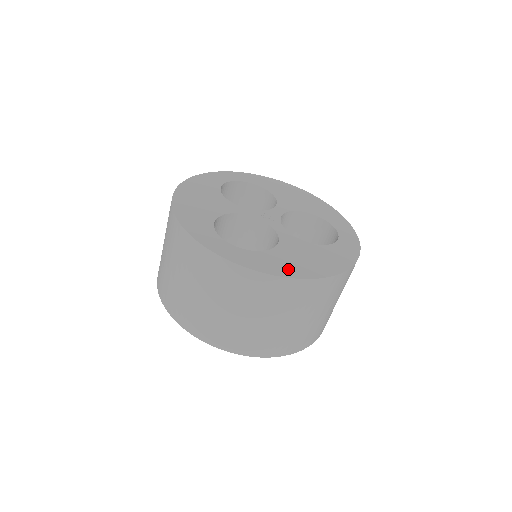
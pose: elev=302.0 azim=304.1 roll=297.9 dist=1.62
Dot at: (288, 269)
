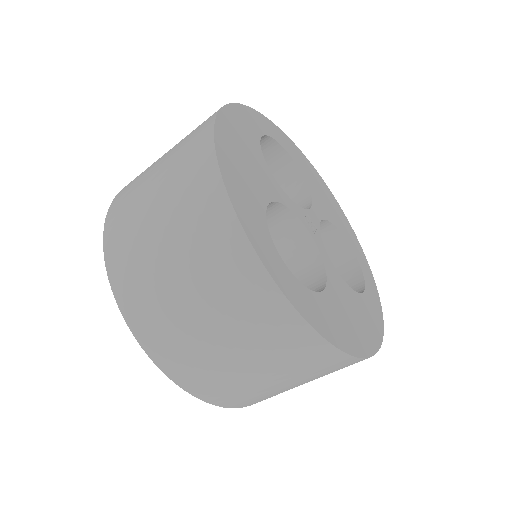
Dot at: (344, 335)
